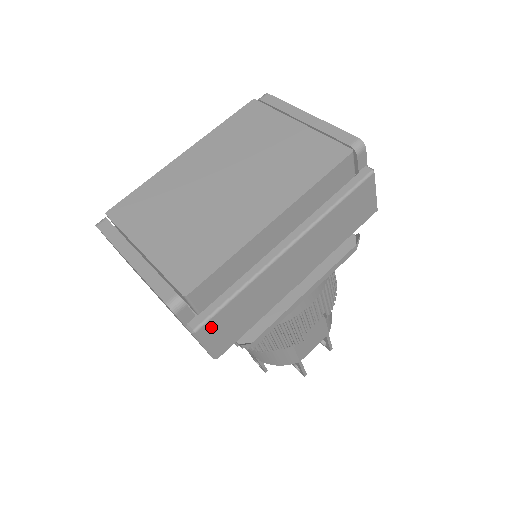
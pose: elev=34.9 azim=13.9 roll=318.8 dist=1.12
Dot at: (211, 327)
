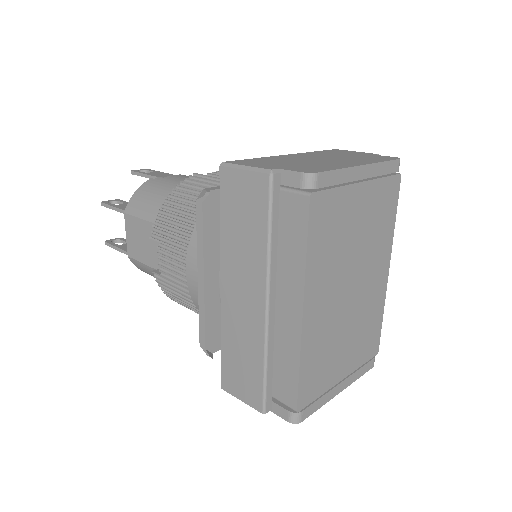
Dot at: occluded
